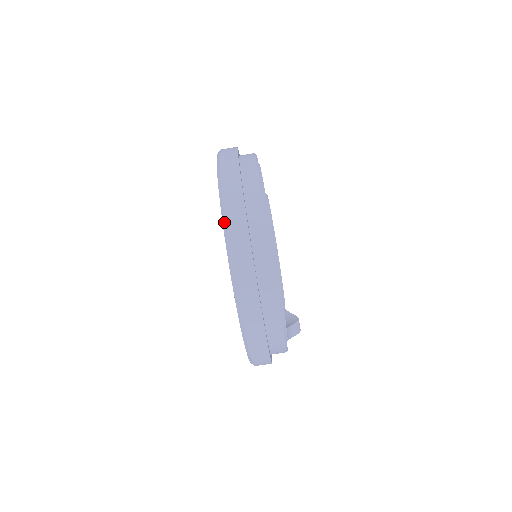
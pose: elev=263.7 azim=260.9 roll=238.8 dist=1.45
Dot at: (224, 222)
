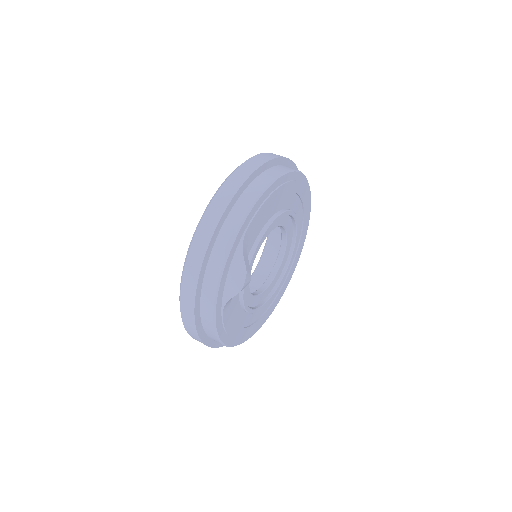
Dot at: occluded
